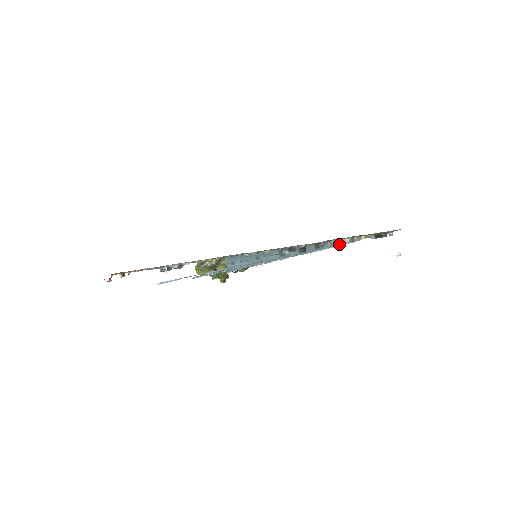
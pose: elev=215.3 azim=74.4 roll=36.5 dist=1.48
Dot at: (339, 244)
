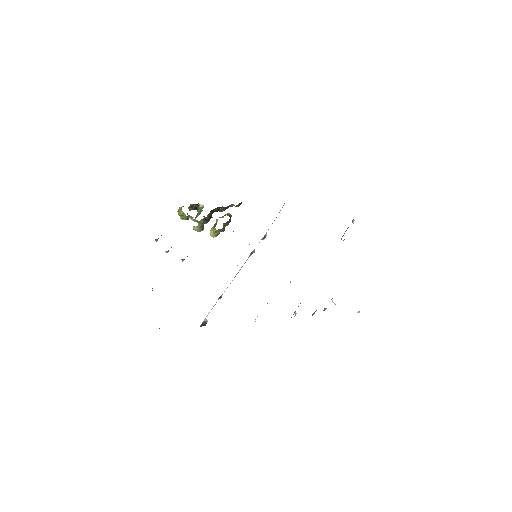
Dot at: occluded
